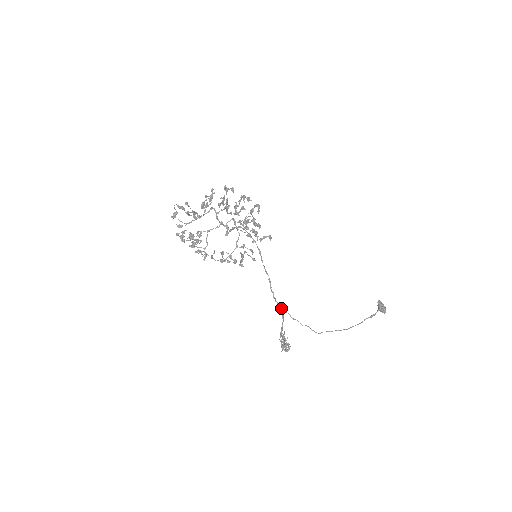
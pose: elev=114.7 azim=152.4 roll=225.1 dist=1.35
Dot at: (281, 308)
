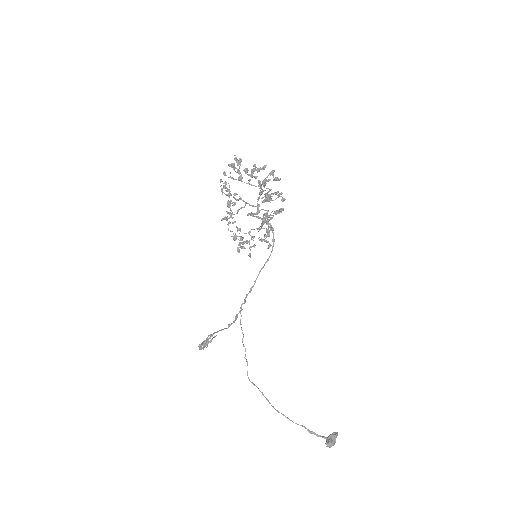
Dot at: (236, 318)
